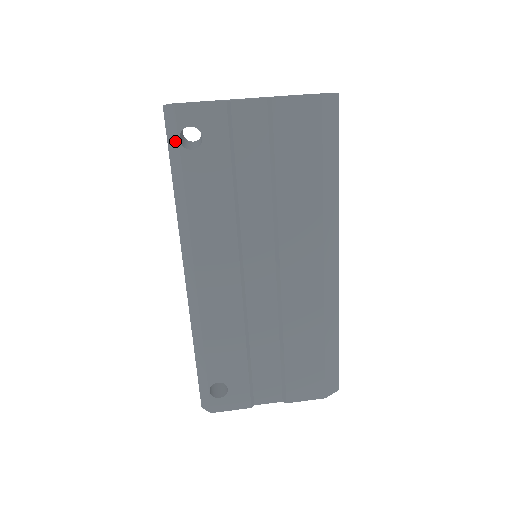
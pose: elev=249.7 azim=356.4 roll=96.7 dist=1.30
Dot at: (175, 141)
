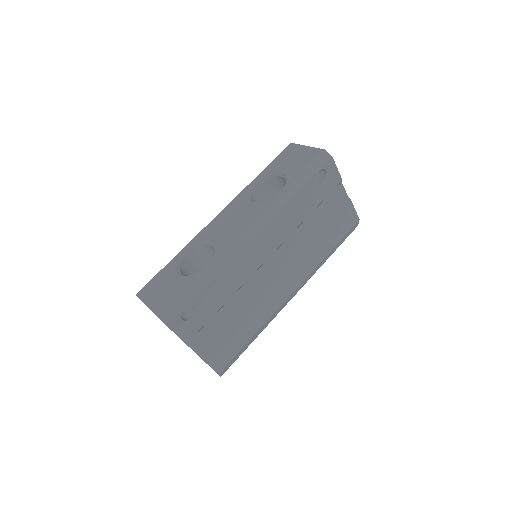
Dot at: (316, 168)
